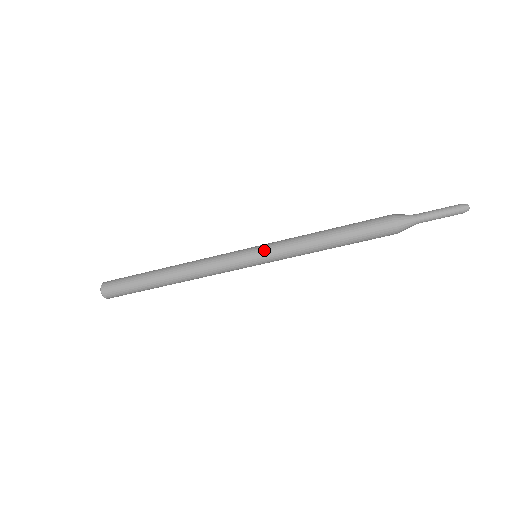
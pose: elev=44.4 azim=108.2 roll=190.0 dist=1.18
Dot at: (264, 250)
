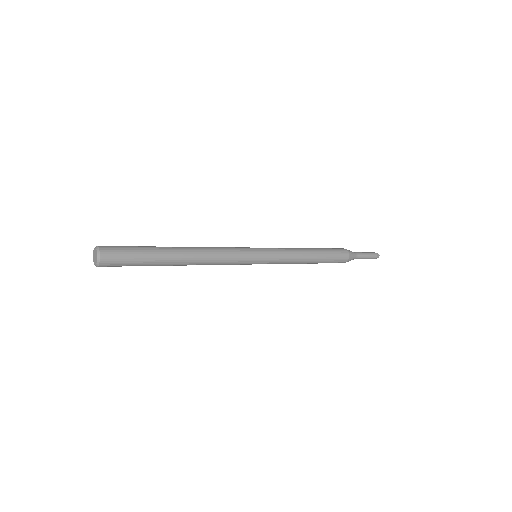
Dot at: (269, 252)
